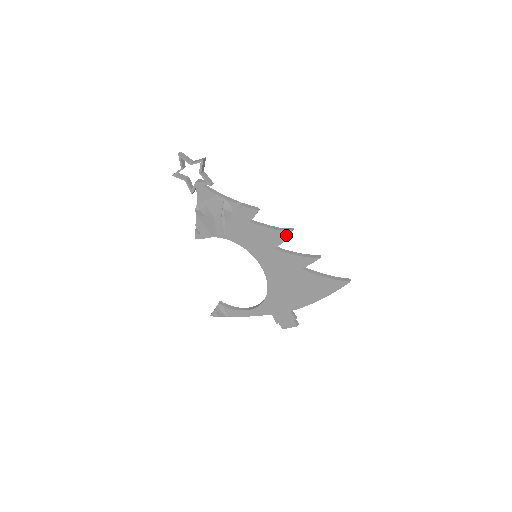
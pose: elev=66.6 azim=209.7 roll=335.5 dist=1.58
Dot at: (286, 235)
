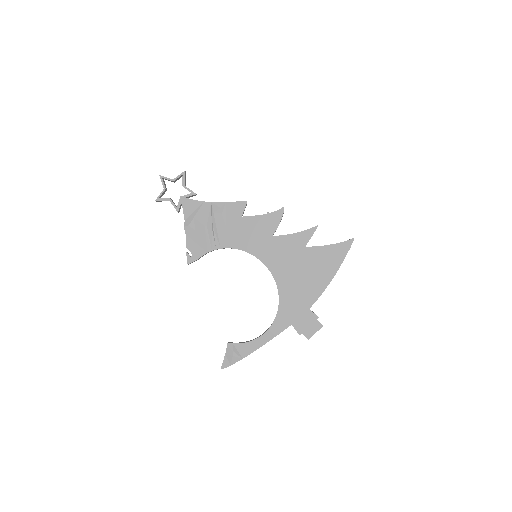
Dot at: (280, 215)
